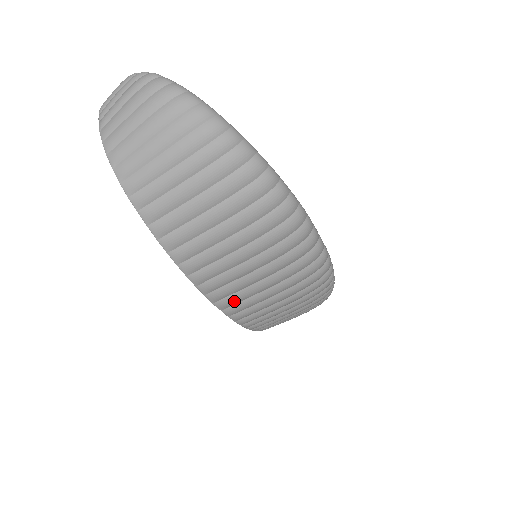
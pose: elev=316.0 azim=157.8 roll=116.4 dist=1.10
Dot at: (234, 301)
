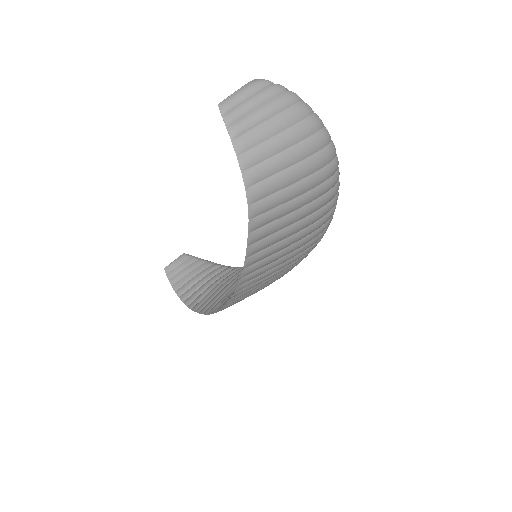
Dot at: occluded
